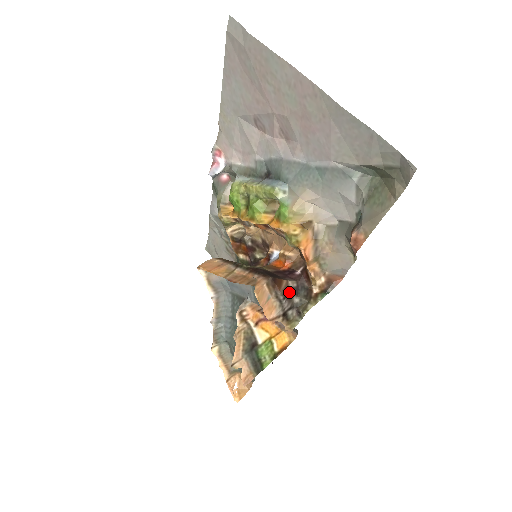
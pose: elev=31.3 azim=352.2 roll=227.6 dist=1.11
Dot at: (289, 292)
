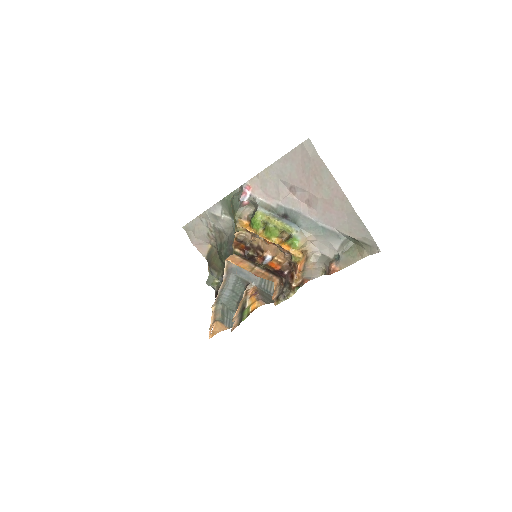
Dot at: occluded
